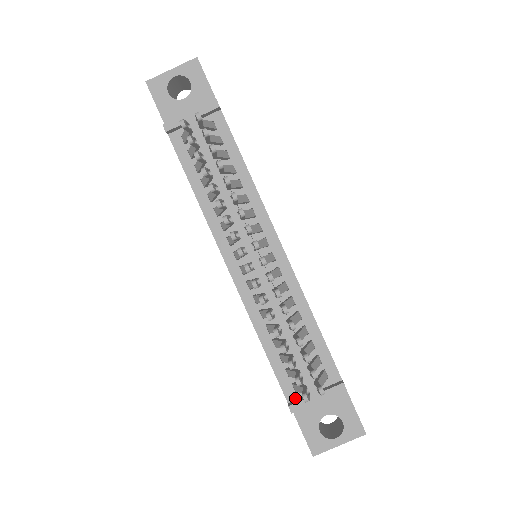
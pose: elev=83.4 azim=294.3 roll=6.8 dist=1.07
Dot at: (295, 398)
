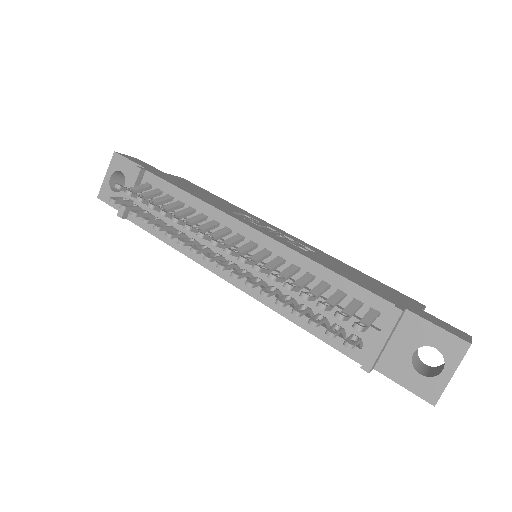
Dot at: (365, 356)
